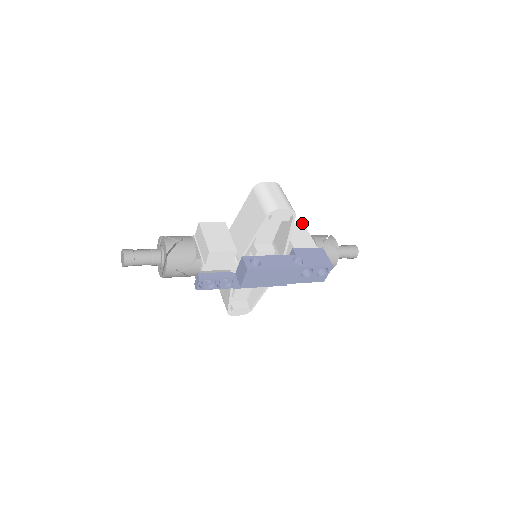
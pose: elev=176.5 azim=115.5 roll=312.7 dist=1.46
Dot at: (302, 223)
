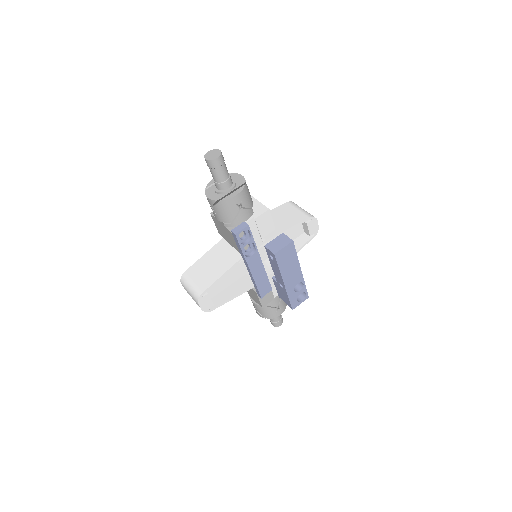
Dot at: occluded
